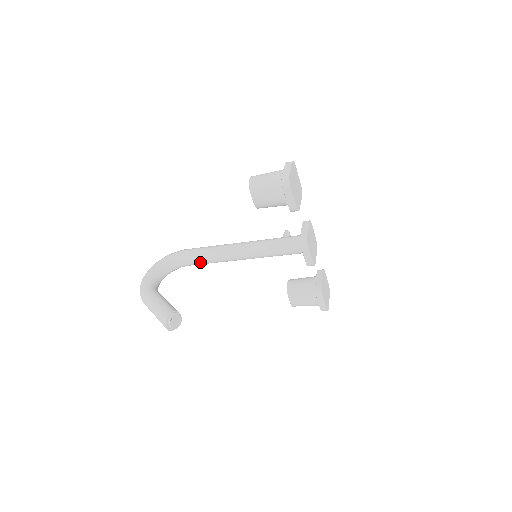
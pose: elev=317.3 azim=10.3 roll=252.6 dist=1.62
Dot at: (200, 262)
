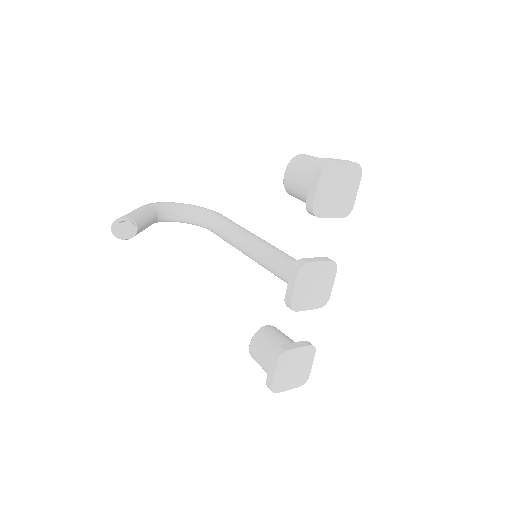
Dot at: (217, 230)
